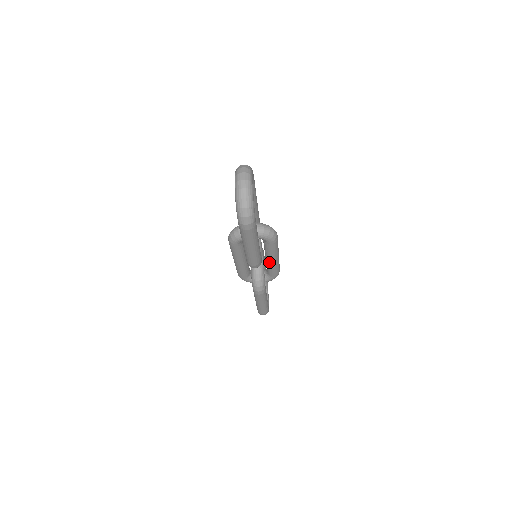
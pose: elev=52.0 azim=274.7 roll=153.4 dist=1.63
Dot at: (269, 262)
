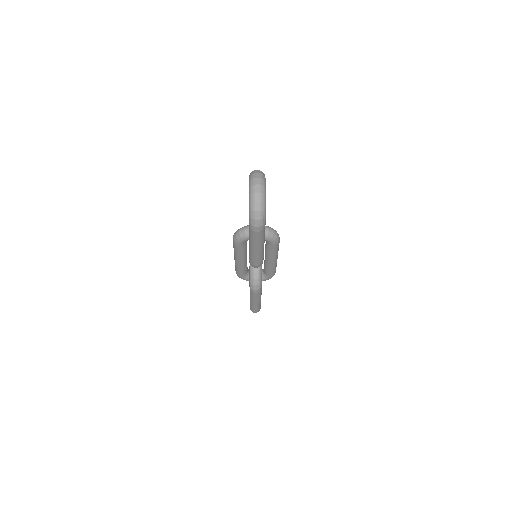
Dot at: (268, 263)
